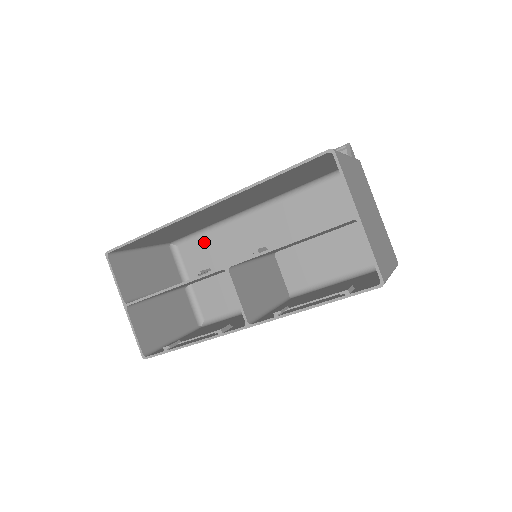
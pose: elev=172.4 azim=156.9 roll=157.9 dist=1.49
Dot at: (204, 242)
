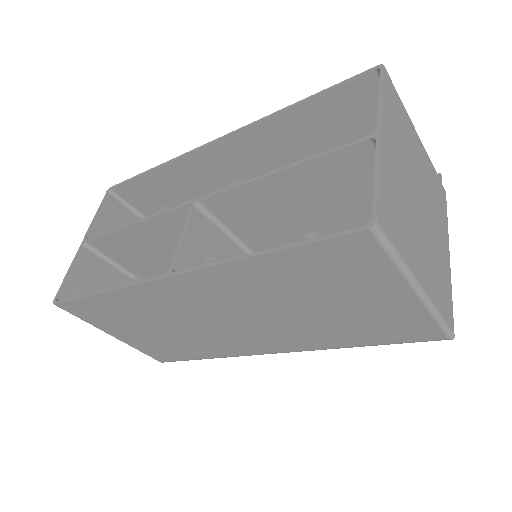
Dot at: occluded
